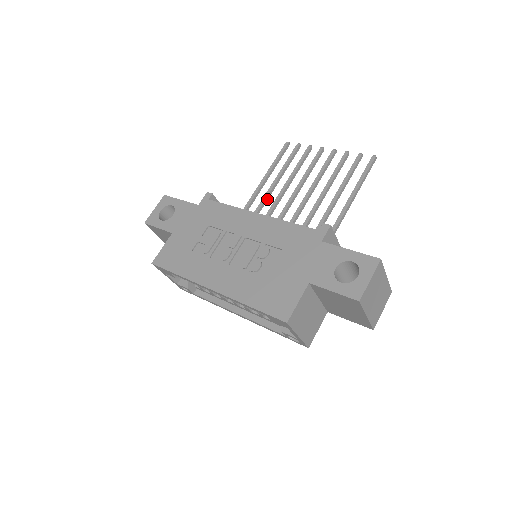
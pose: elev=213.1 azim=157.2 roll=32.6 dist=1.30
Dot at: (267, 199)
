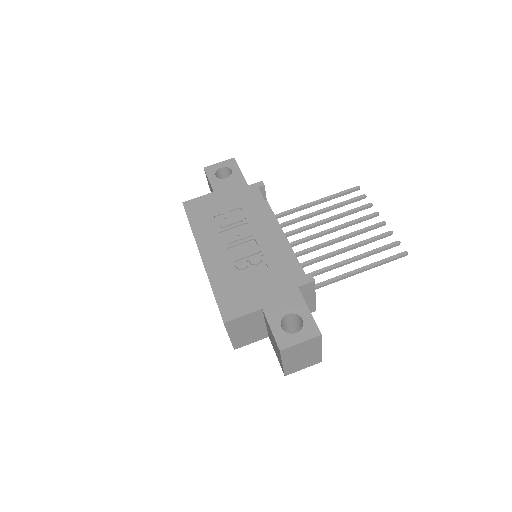
Dot at: (305, 219)
